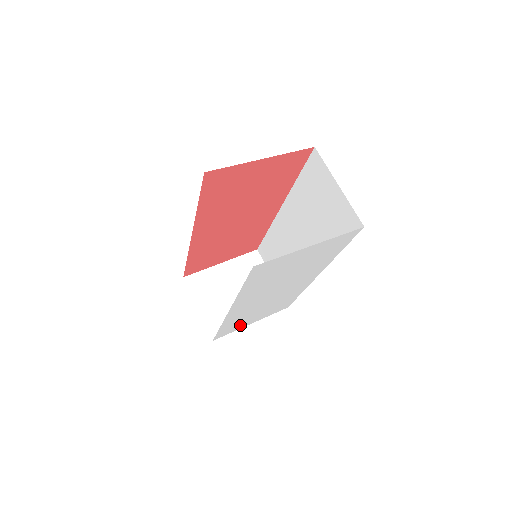
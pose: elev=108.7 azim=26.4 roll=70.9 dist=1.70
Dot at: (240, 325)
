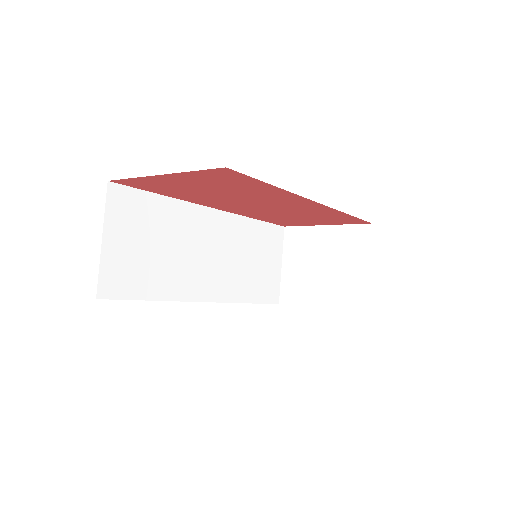
Dot at: occluded
